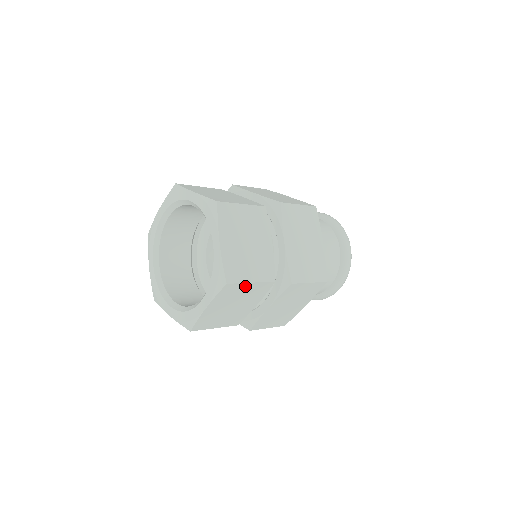
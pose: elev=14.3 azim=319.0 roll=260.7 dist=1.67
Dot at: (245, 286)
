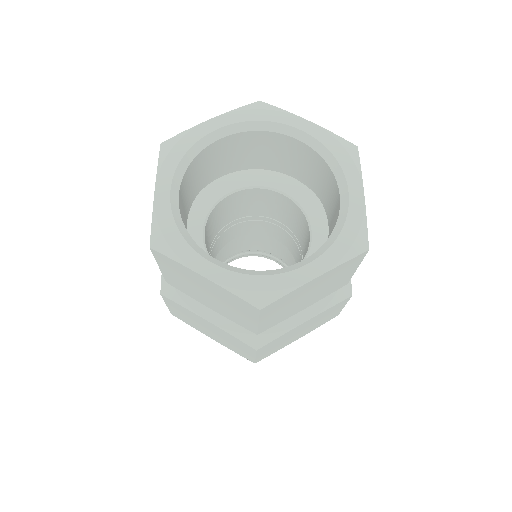
Dot at: (352, 269)
